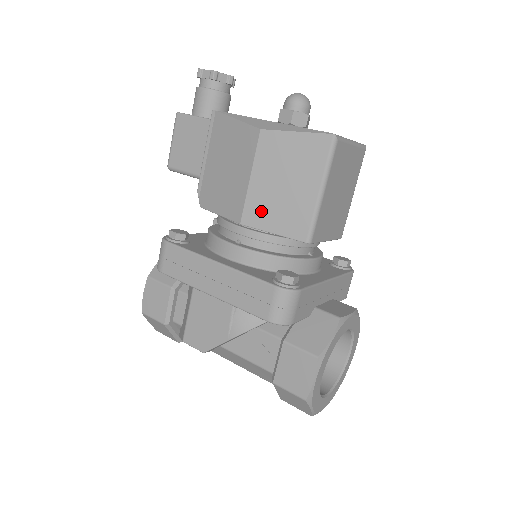
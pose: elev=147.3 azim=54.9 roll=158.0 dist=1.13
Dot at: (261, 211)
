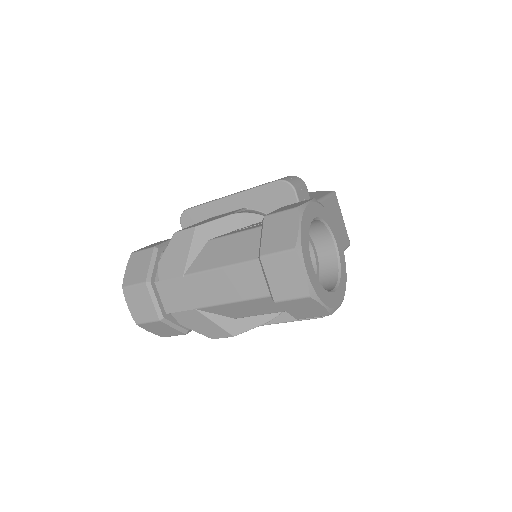
Dot at: occluded
